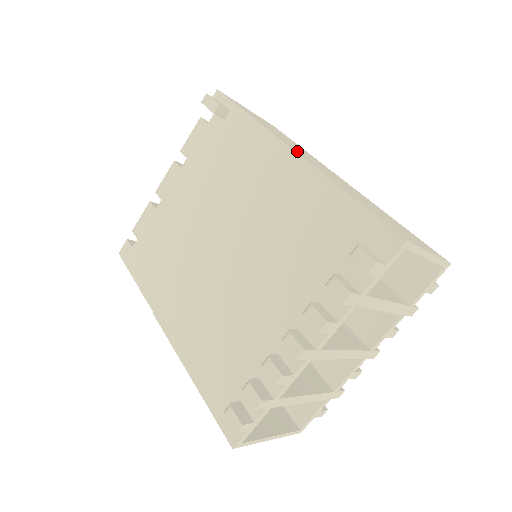
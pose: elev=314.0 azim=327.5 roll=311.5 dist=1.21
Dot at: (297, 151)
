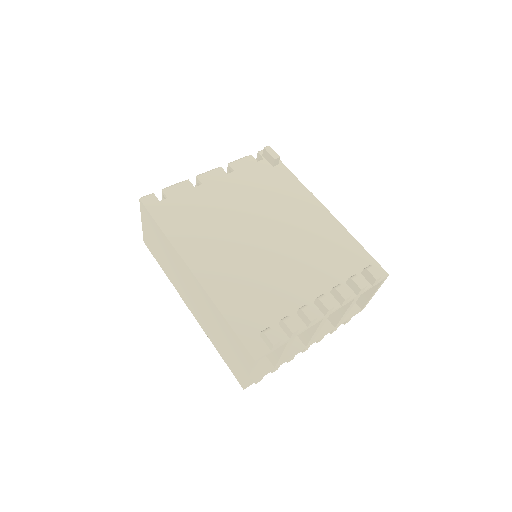
Dot at: occluded
